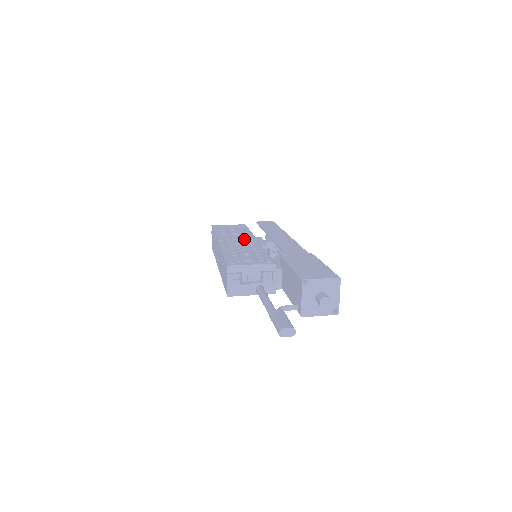
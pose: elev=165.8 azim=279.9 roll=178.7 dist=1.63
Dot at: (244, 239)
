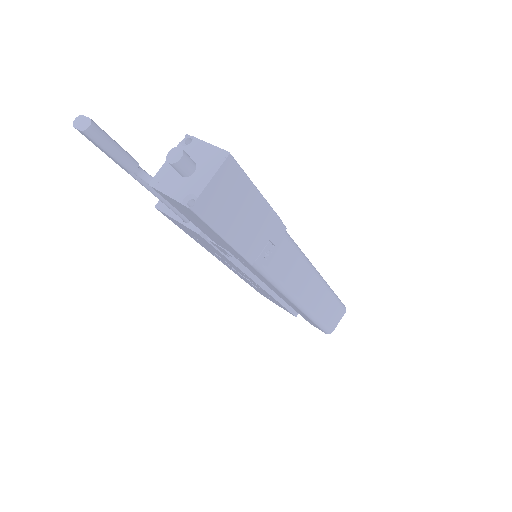
Dot at: occluded
